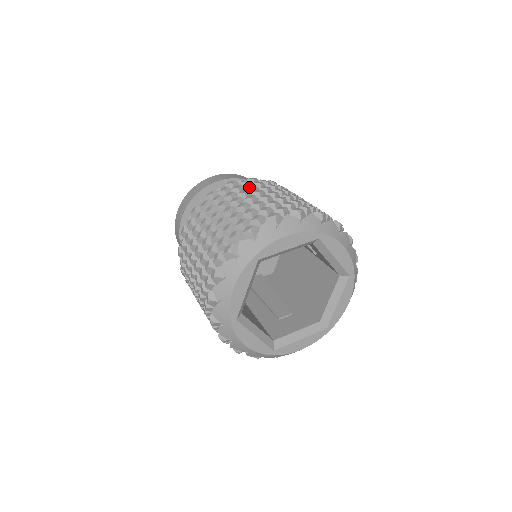
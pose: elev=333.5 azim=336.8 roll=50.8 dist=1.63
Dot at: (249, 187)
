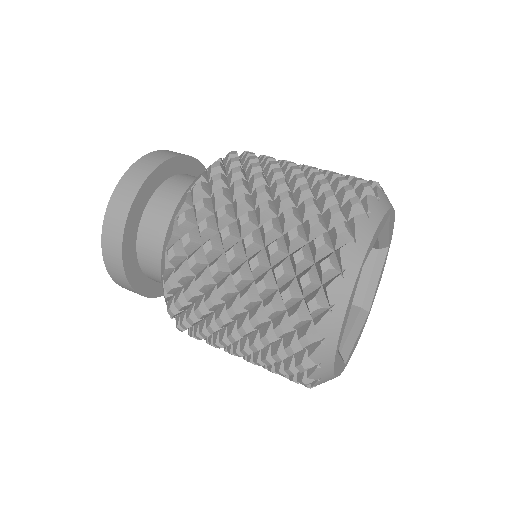
Dot at: (256, 167)
